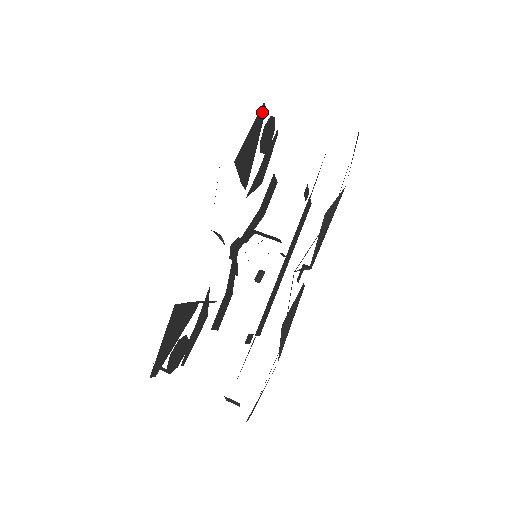
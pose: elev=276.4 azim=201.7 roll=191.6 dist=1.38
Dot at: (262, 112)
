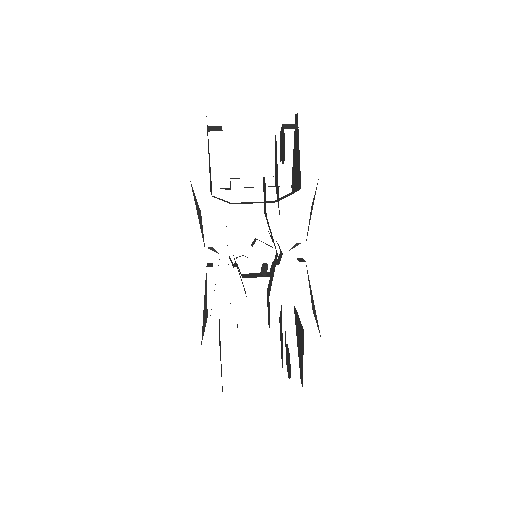
Dot at: occluded
